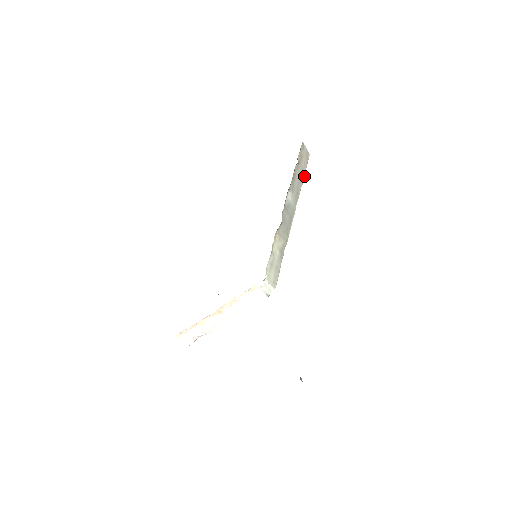
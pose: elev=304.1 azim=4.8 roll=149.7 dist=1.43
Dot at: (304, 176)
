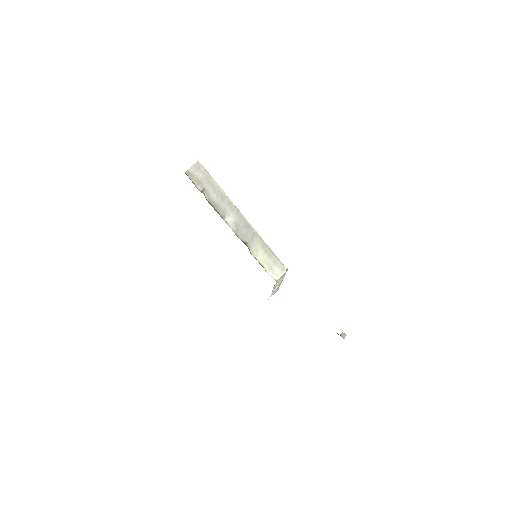
Dot at: (216, 182)
